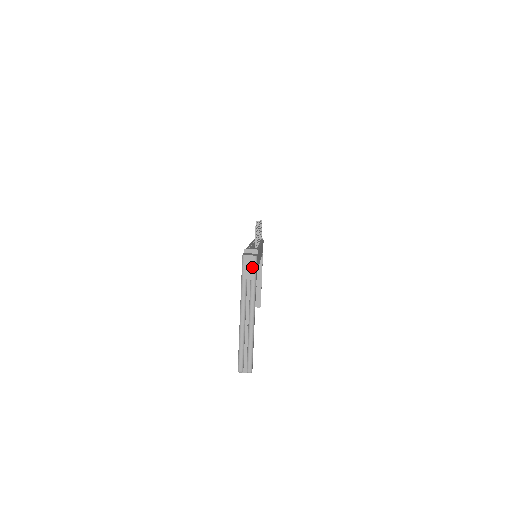
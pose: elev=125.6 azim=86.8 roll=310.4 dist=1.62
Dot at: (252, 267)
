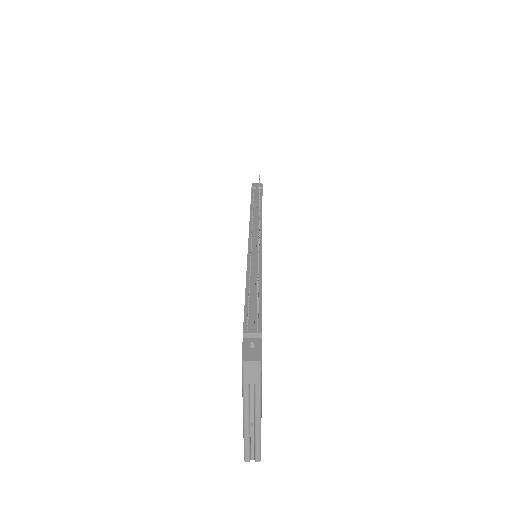
Dot at: (256, 372)
